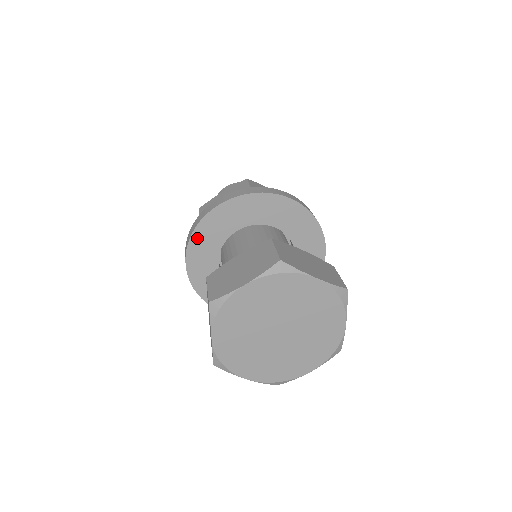
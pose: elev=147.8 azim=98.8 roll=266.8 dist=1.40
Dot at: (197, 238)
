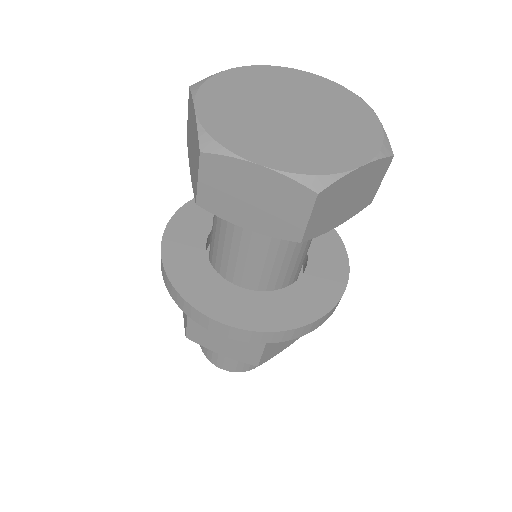
Dot at: (177, 224)
